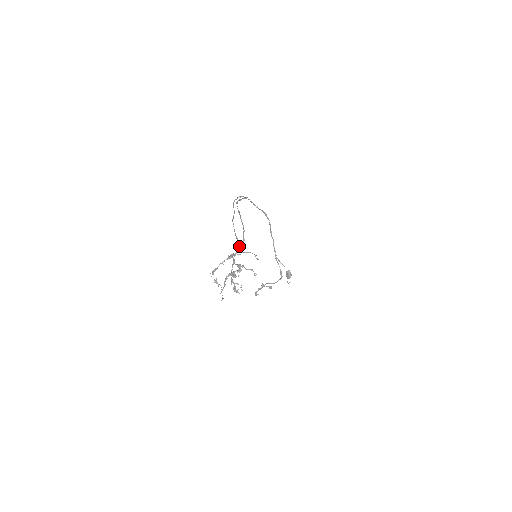
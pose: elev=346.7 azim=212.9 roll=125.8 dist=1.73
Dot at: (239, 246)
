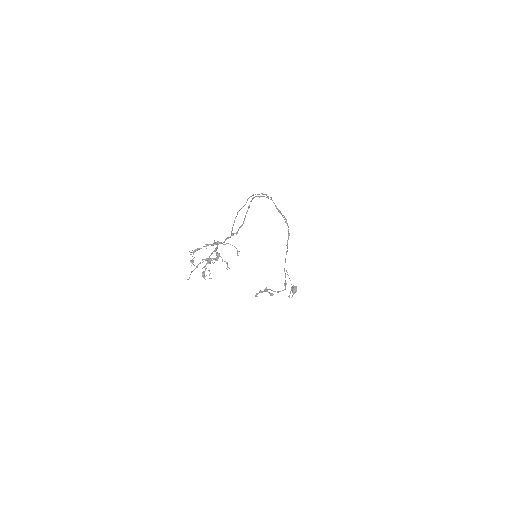
Dot at: (230, 237)
